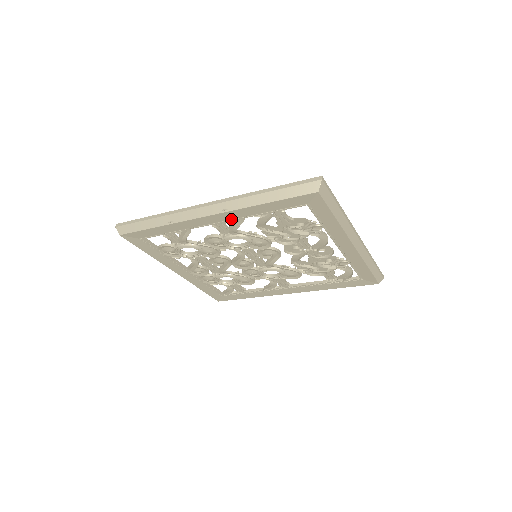
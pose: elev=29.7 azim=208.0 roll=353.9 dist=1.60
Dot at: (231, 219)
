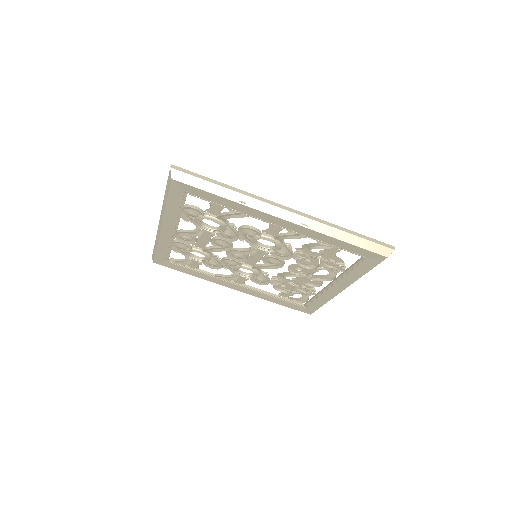
Dot at: (297, 232)
